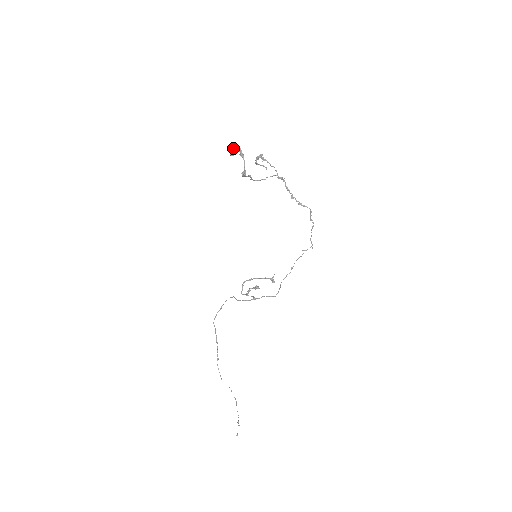
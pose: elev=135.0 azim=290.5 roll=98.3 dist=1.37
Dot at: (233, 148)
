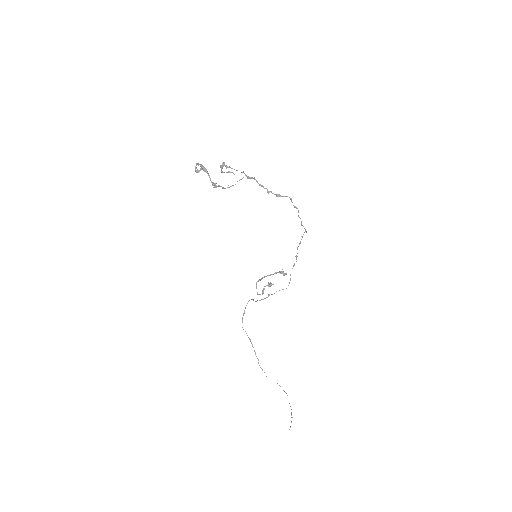
Dot at: occluded
